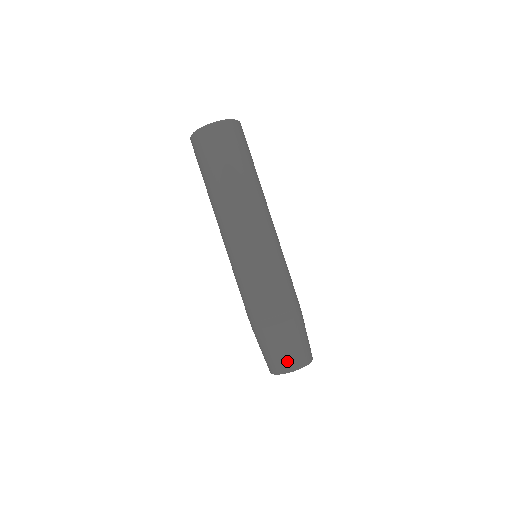
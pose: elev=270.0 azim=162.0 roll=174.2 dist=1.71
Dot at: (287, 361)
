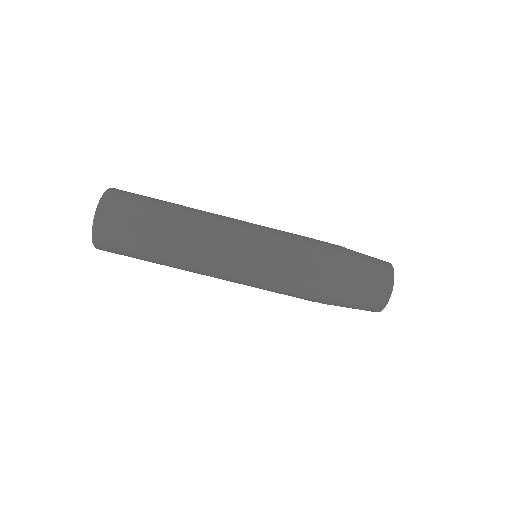
Dot at: occluded
